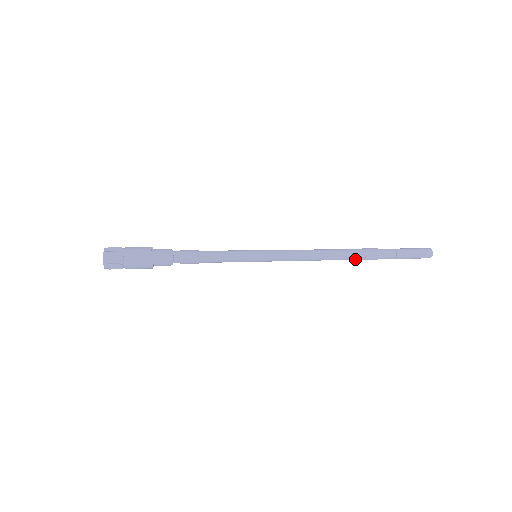
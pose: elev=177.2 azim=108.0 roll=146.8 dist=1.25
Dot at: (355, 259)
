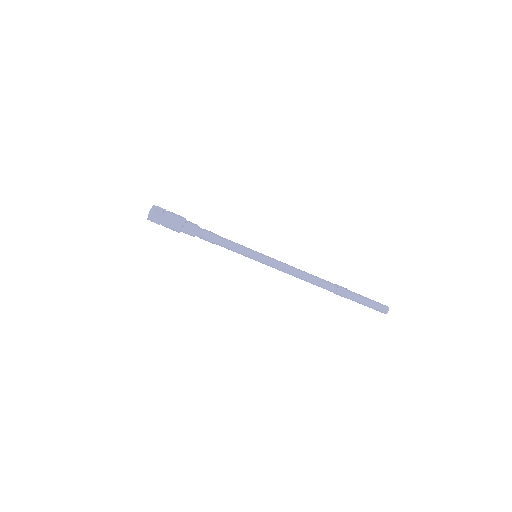
Dot at: (330, 284)
